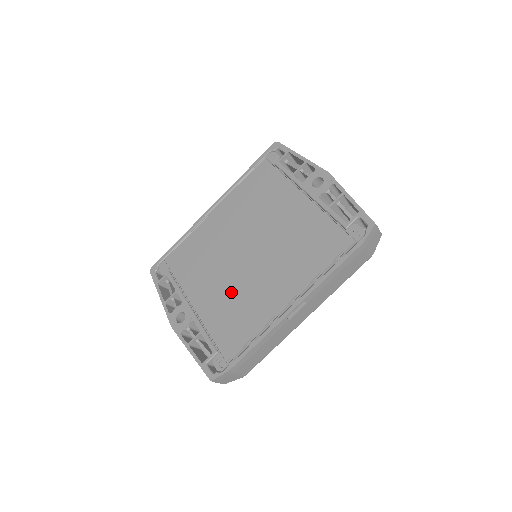
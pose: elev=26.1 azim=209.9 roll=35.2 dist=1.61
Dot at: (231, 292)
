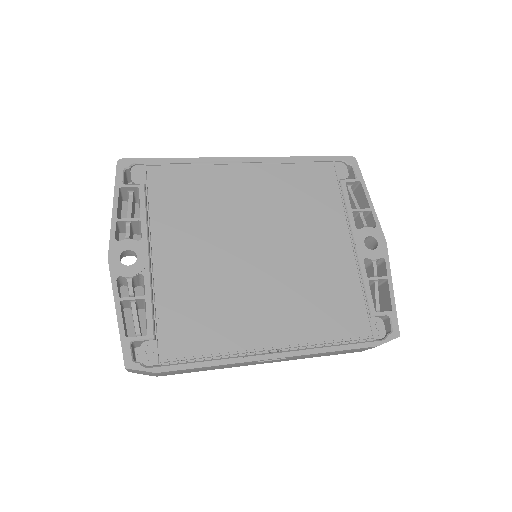
Dot at: (212, 280)
